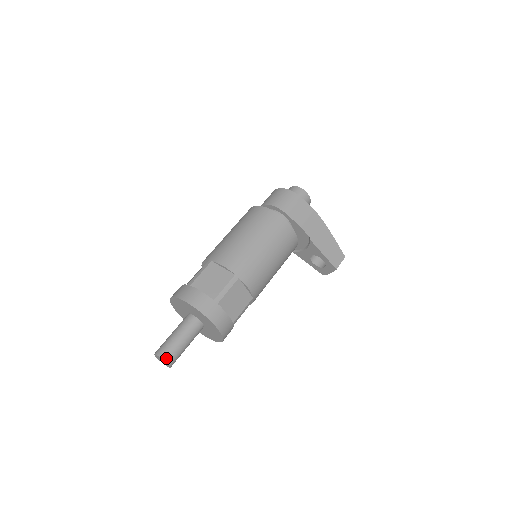
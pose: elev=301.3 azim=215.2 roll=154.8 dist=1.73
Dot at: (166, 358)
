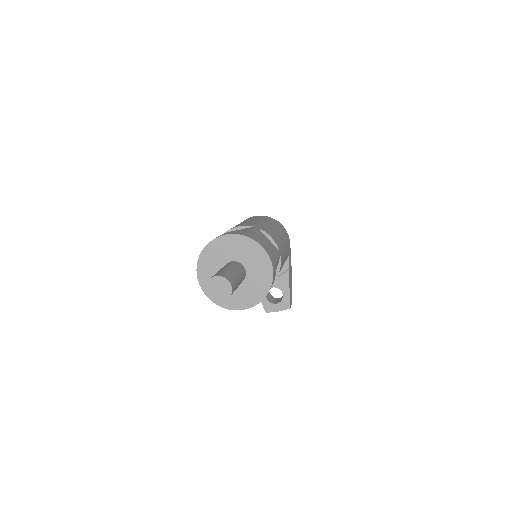
Dot at: (232, 286)
